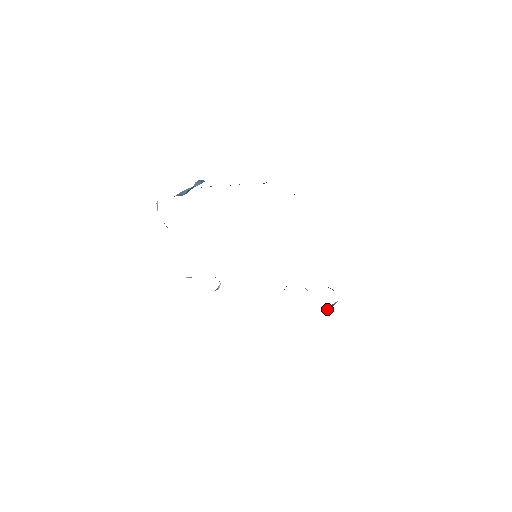
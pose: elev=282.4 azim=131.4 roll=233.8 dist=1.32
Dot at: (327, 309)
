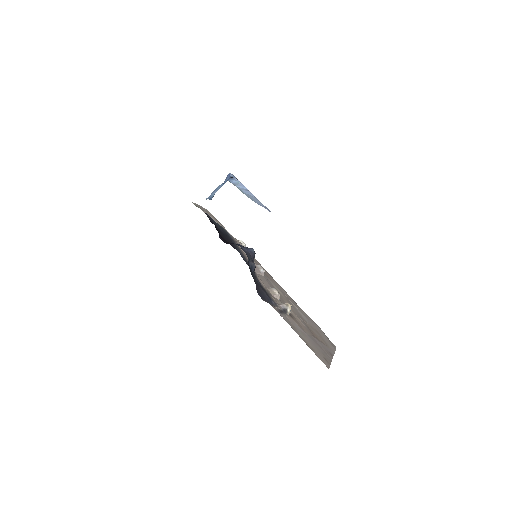
Dot at: occluded
